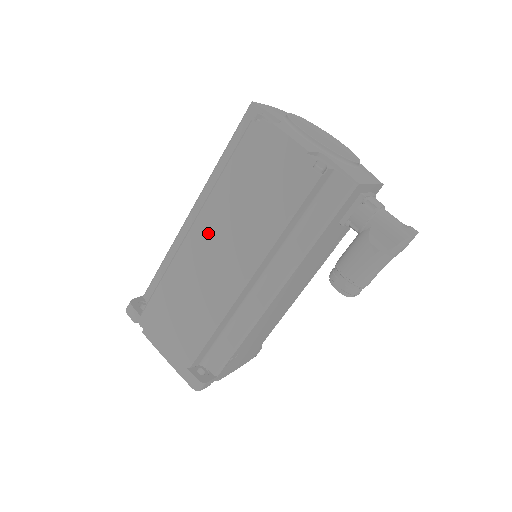
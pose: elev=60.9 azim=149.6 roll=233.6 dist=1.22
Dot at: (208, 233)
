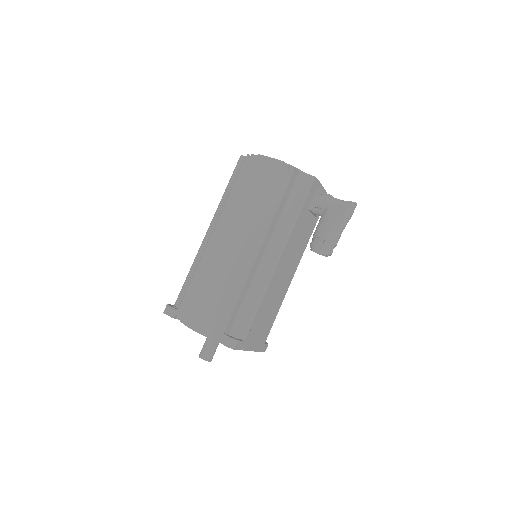
Dot at: (226, 229)
